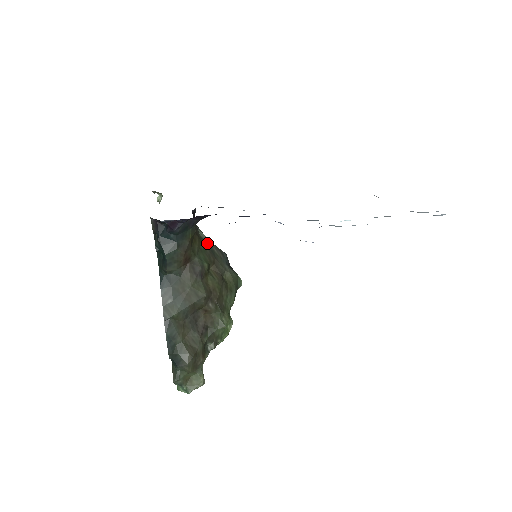
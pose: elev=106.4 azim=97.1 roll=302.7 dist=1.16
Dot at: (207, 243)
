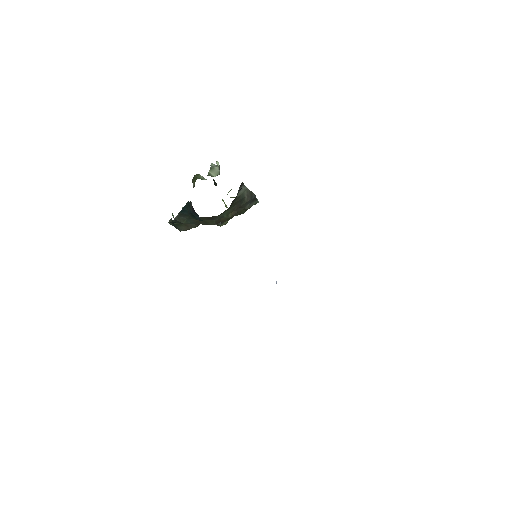
Dot at: (241, 197)
